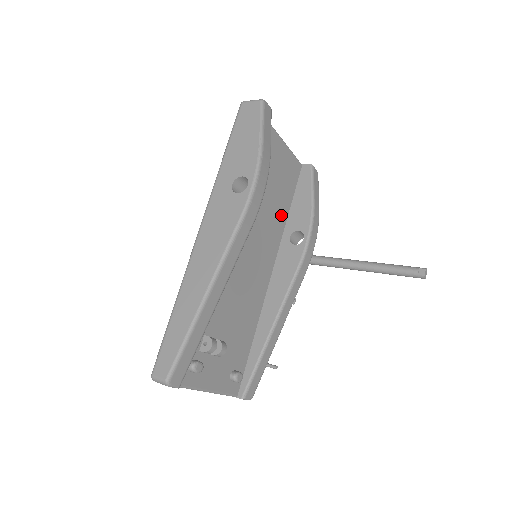
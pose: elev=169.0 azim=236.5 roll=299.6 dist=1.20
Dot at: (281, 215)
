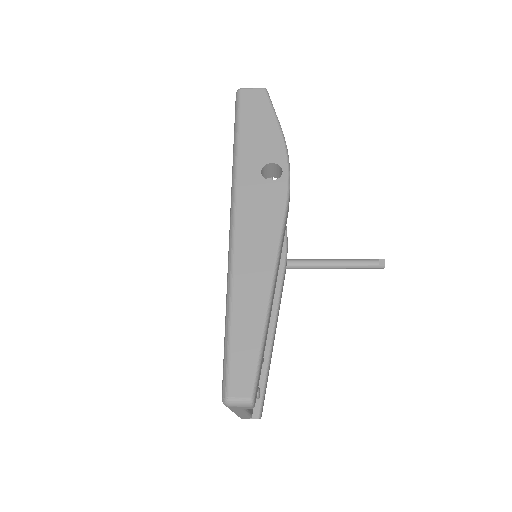
Dot at: occluded
